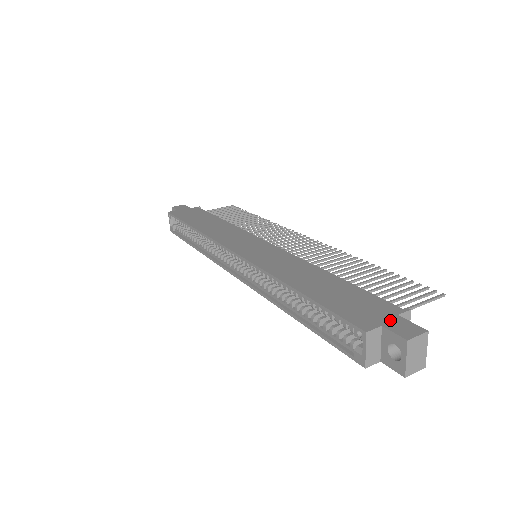
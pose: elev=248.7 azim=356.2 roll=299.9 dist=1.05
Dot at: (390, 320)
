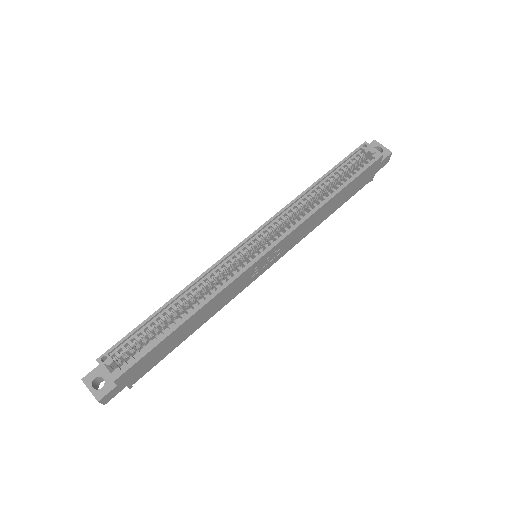
Dot at: occluded
